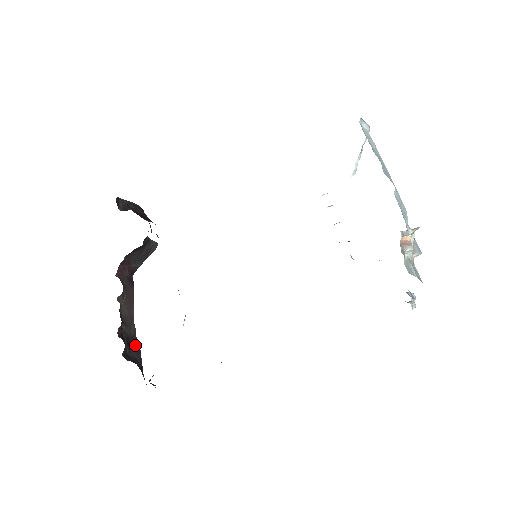
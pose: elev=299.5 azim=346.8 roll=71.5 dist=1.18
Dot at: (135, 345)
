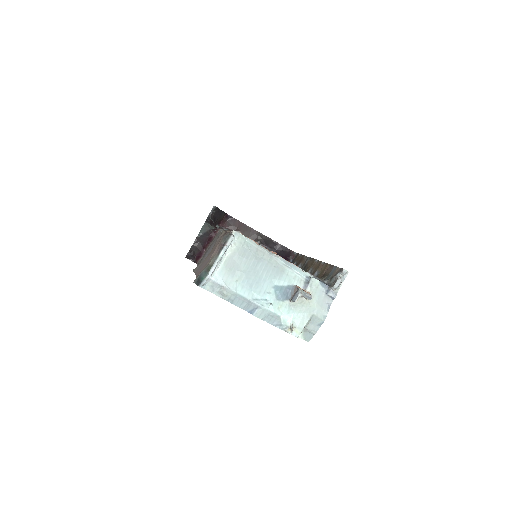
Dot at: (268, 241)
